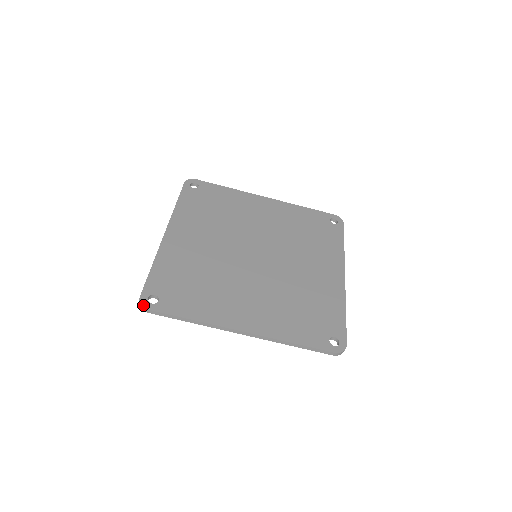
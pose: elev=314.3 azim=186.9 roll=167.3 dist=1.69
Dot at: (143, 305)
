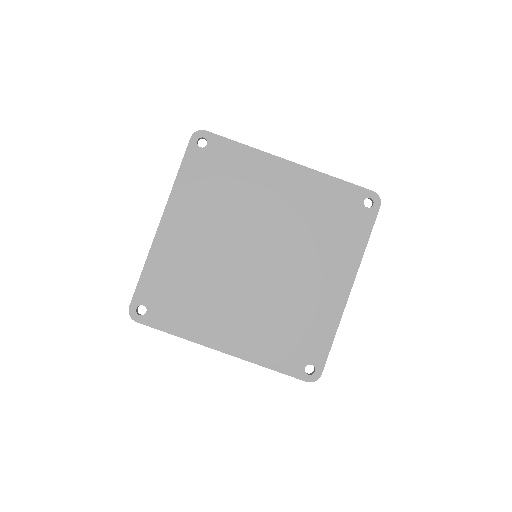
Dot at: (131, 317)
